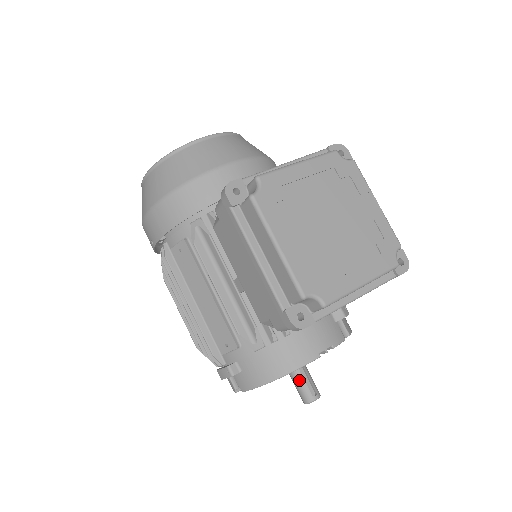
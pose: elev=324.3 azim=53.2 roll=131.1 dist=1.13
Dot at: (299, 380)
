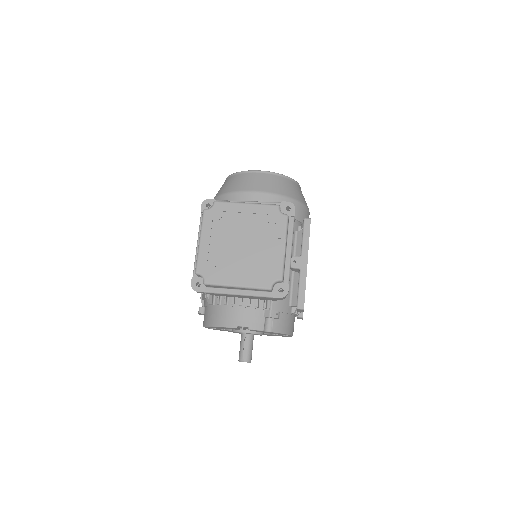
Dot at: (241, 344)
